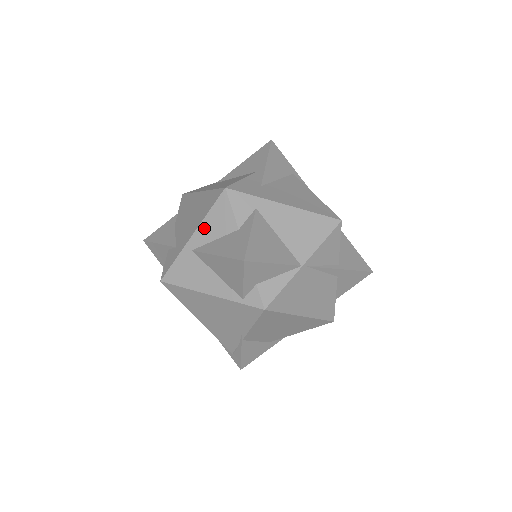
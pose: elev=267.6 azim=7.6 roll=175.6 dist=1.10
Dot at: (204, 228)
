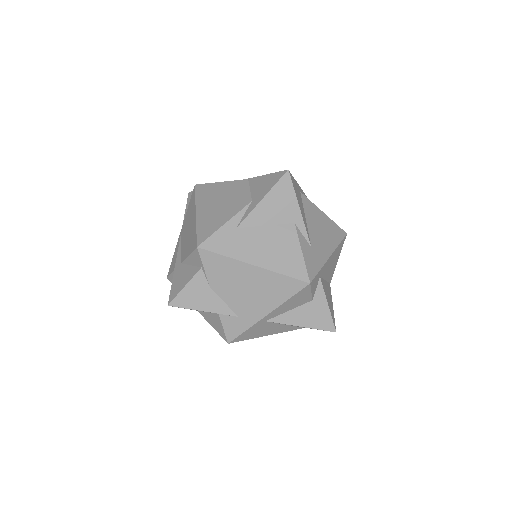
Dot at: (281, 308)
